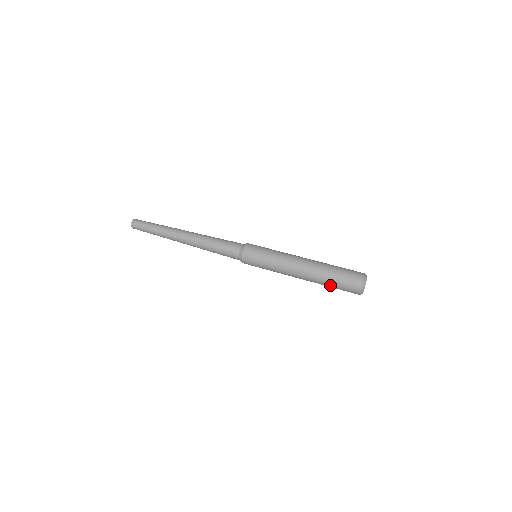
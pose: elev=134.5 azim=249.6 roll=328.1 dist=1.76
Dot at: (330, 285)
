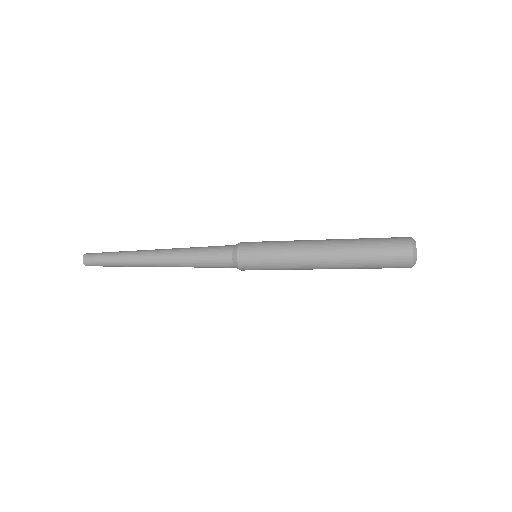
Dot at: (367, 263)
